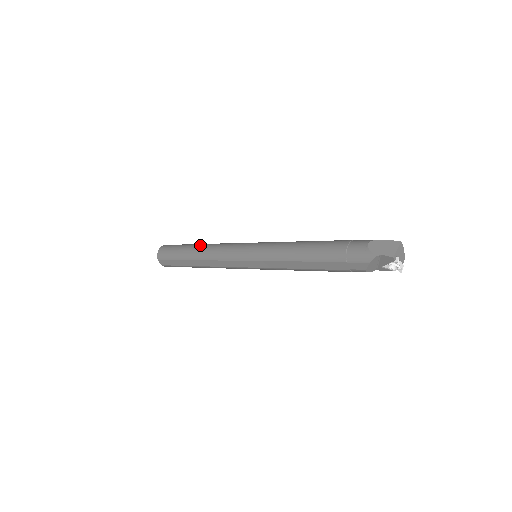
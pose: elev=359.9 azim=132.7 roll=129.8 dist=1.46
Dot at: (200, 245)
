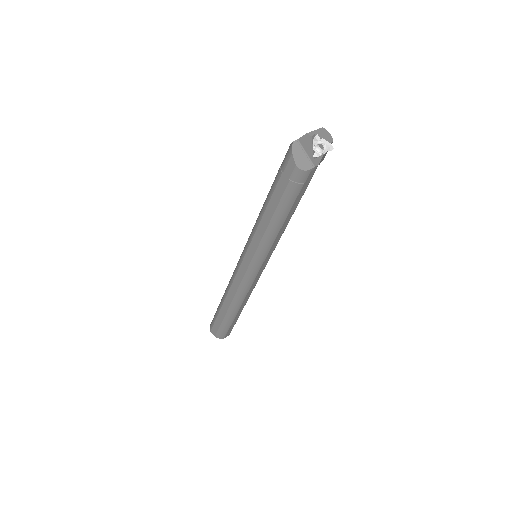
Dot at: occluded
